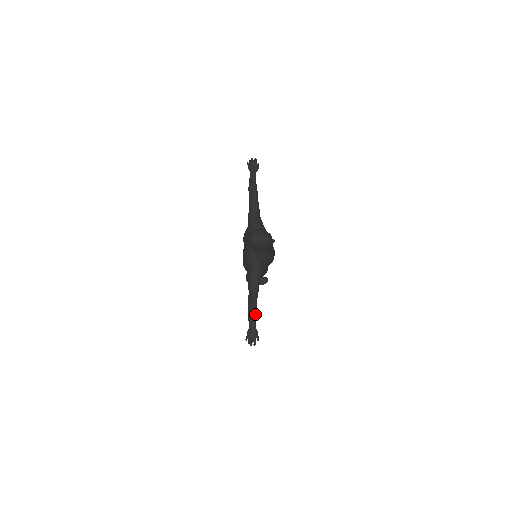
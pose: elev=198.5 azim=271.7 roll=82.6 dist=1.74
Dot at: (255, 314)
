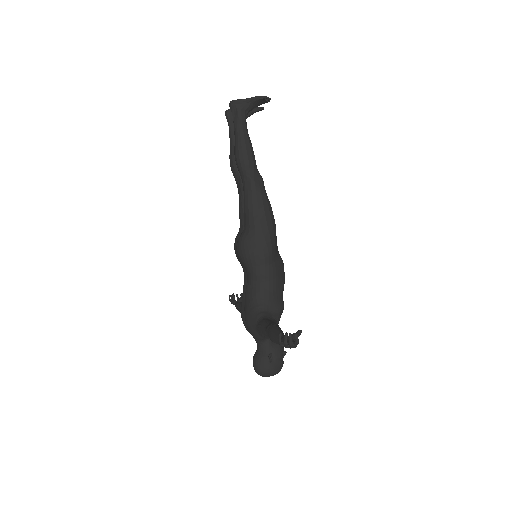
Dot at: occluded
